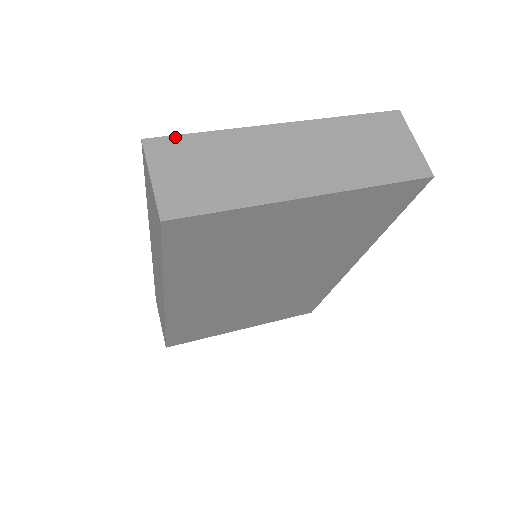
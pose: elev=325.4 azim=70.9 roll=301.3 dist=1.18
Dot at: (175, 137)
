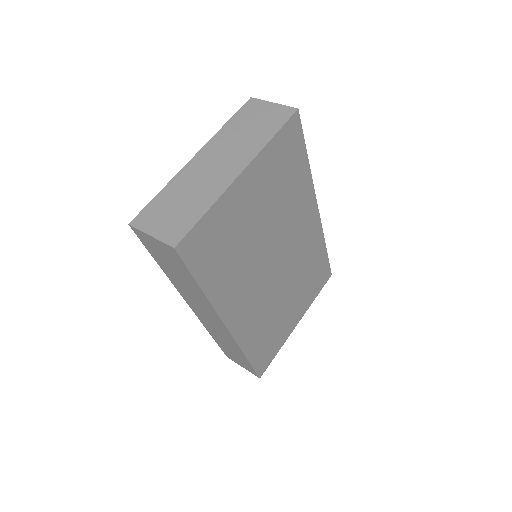
Dot at: (145, 208)
